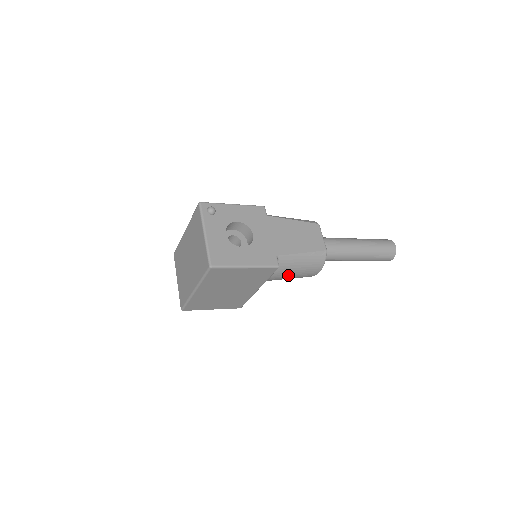
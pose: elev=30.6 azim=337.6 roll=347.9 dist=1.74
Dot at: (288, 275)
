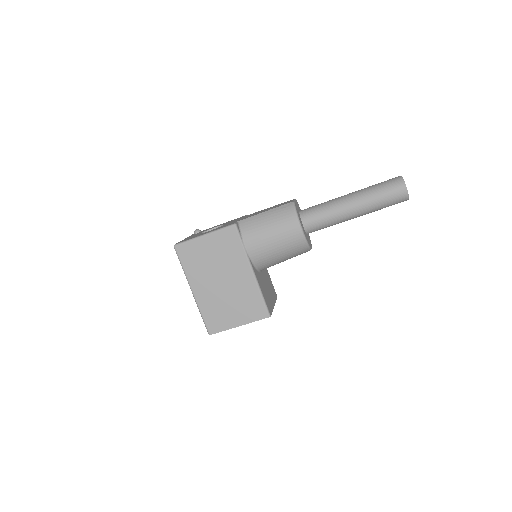
Dot at: (264, 238)
